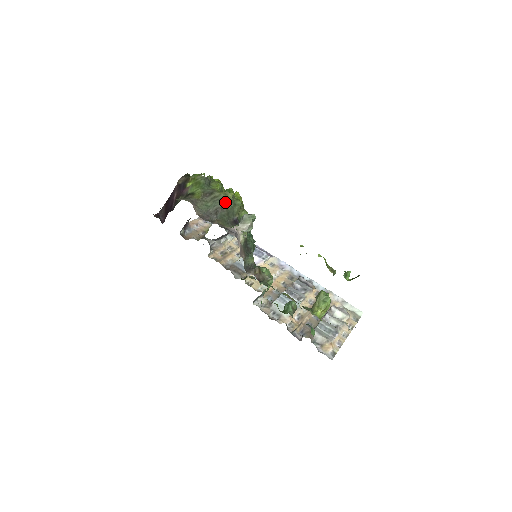
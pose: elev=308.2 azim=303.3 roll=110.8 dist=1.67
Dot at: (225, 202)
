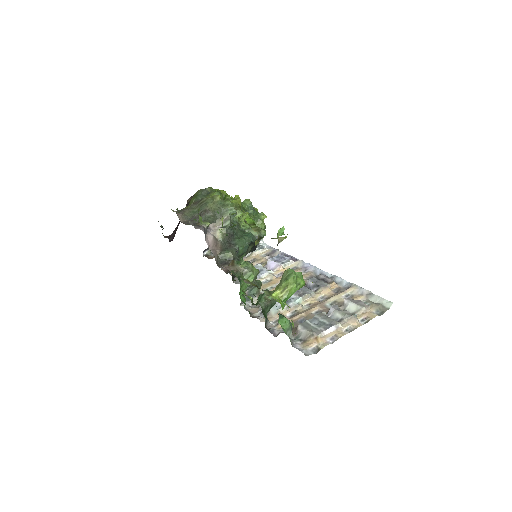
Dot at: (211, 204)
